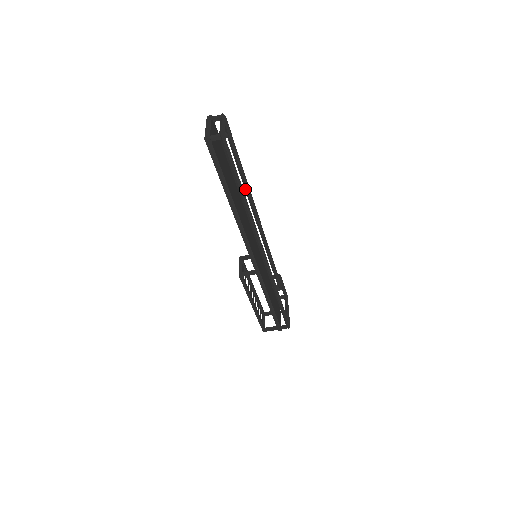
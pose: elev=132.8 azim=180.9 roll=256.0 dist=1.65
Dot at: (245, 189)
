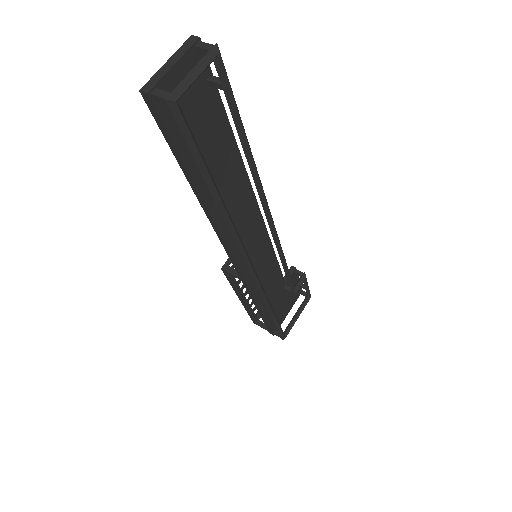
Dot at: (252, 174)
